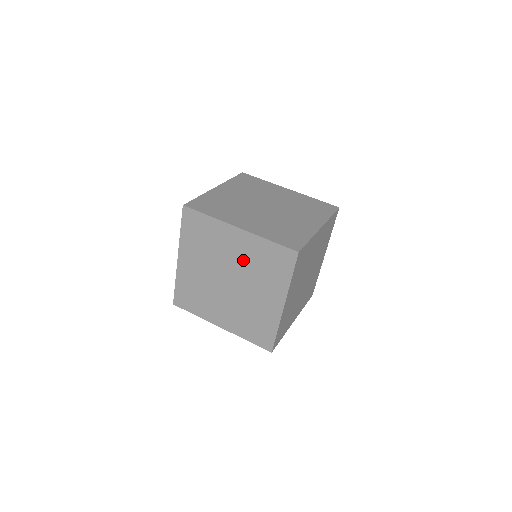
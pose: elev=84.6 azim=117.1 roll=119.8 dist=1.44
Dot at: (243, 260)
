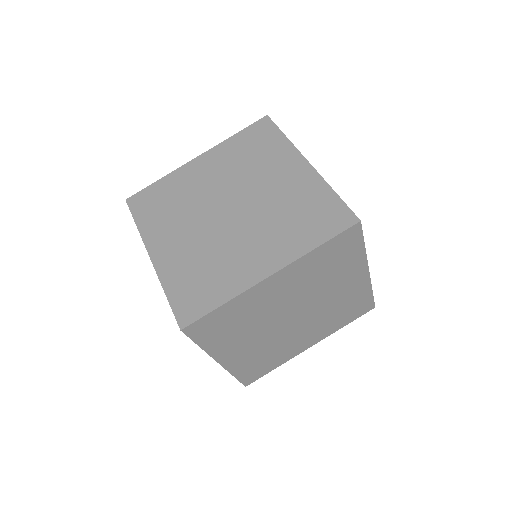
Dot at: (276, 195)
